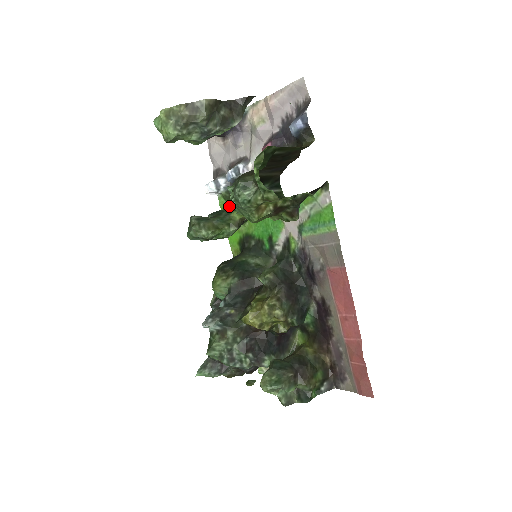
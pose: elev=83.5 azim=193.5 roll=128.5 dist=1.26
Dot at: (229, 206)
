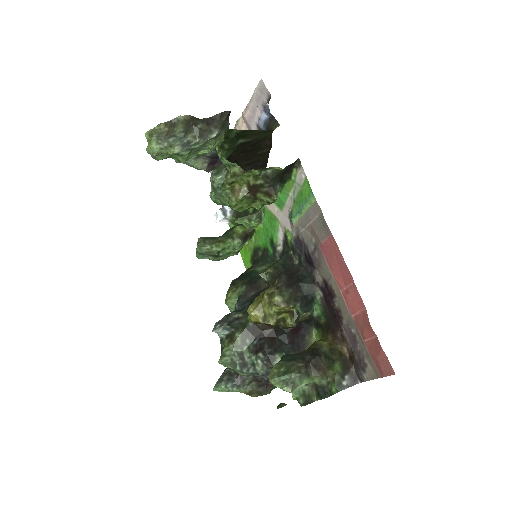
Dot at: (211, 199)
